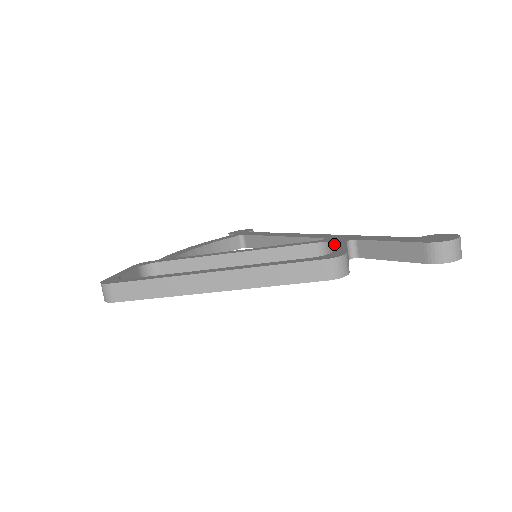
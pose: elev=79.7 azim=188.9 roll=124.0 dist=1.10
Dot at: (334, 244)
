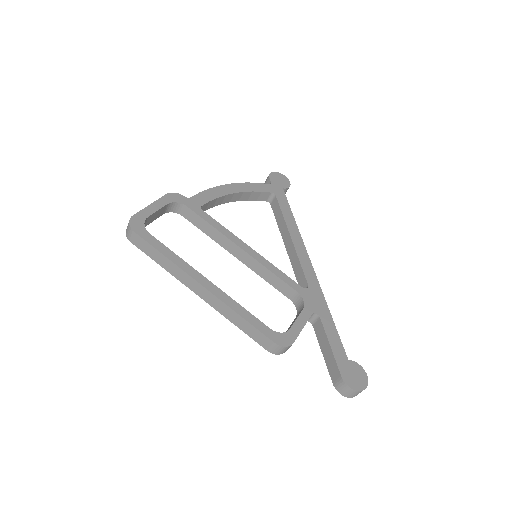
Dot at: (302, 312)
